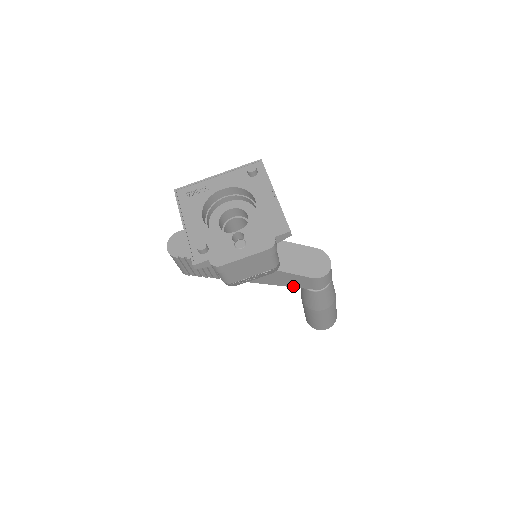
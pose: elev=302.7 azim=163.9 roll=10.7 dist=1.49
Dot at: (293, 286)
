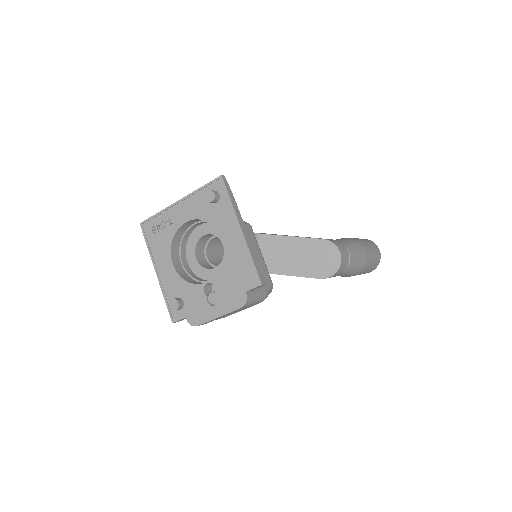
Dot at: occluded
